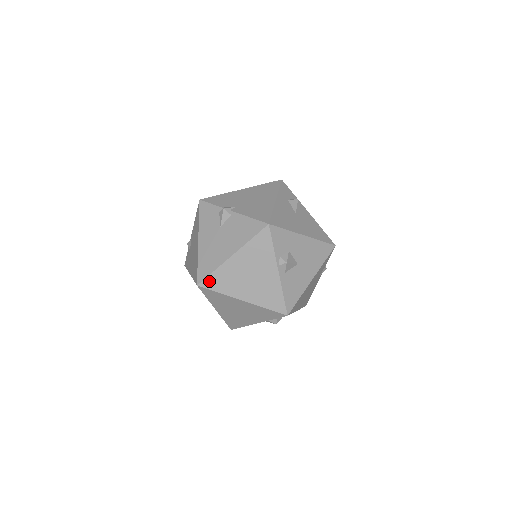
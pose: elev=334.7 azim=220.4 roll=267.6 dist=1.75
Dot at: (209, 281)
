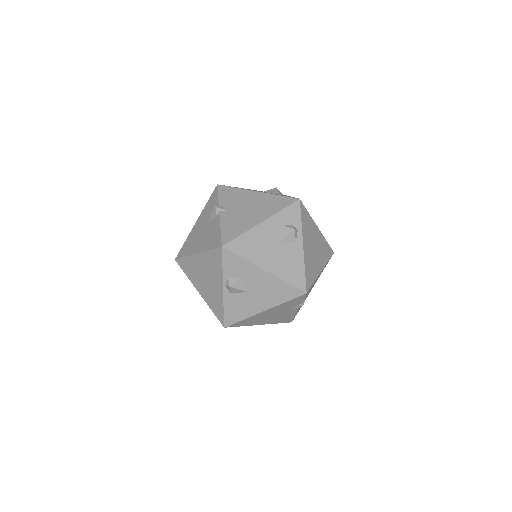
Dot at: (182, 262)
